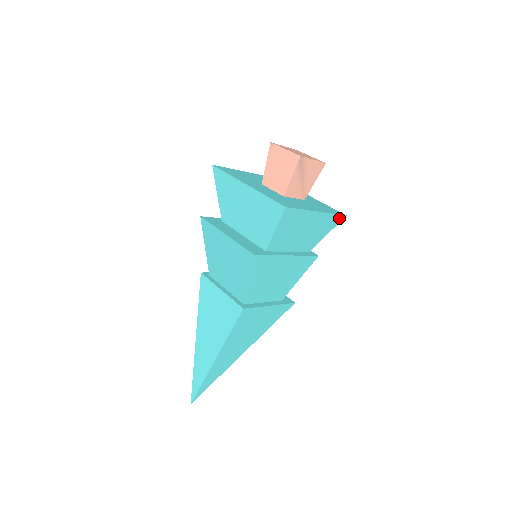
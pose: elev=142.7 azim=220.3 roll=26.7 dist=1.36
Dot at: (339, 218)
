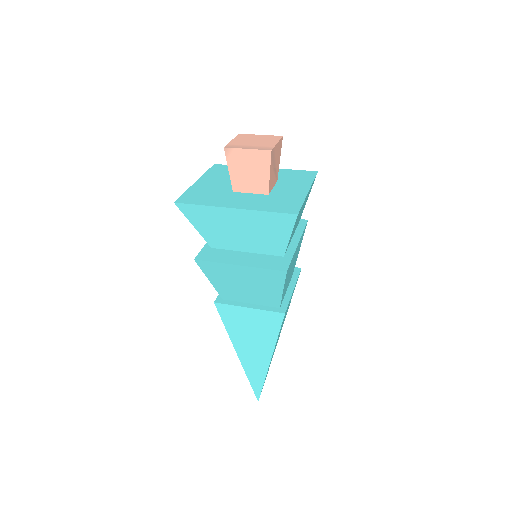
Dot at: occluded
